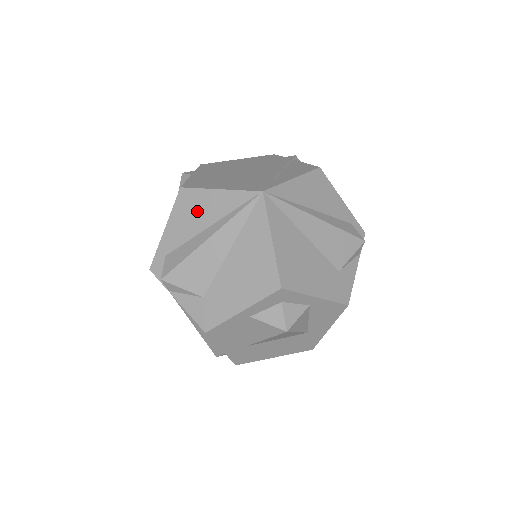
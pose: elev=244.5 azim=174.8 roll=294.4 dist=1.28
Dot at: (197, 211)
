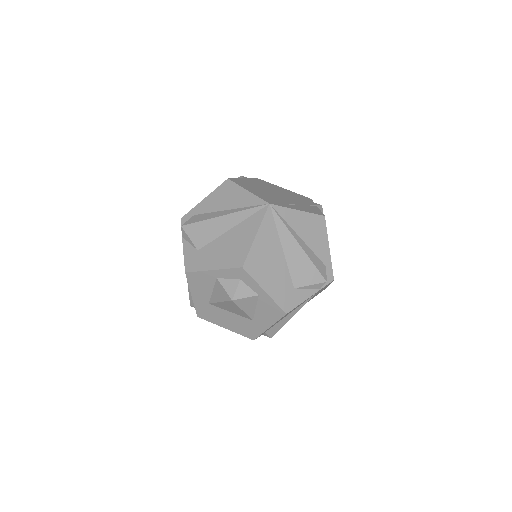
Dot at: (228, 197)
